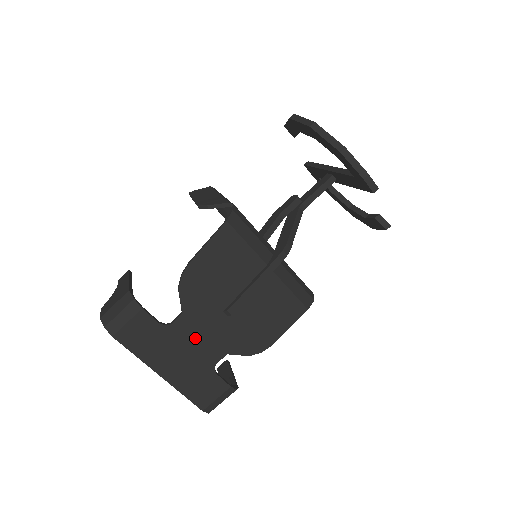
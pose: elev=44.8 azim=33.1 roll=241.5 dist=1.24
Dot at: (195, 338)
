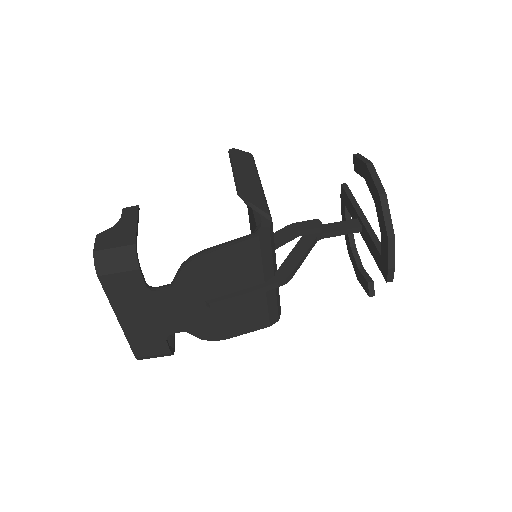
Dot at: (168, 309)
